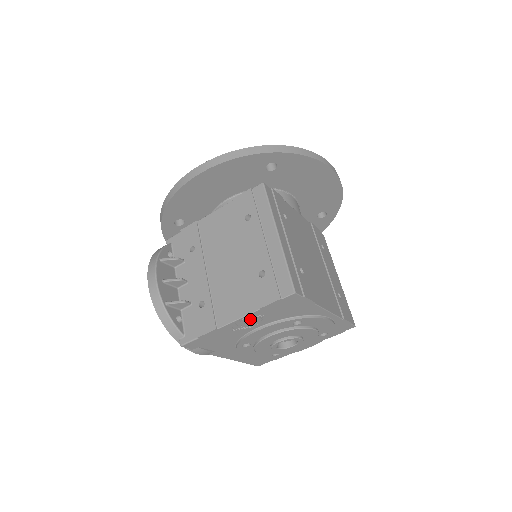
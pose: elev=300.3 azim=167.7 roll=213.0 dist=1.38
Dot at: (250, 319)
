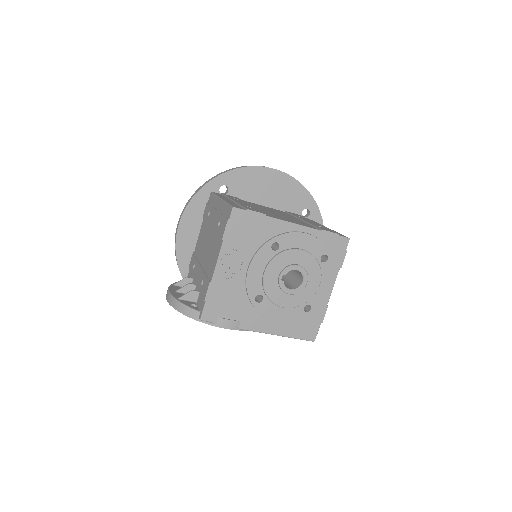
Dot at: (228, 258)
